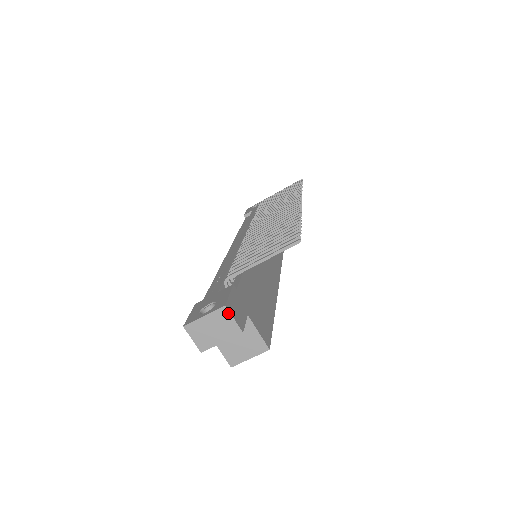
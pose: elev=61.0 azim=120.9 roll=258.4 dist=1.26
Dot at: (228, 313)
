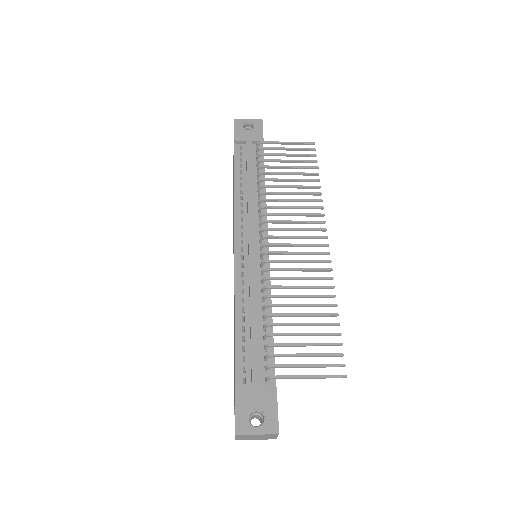
Dot at: (277, 435)
